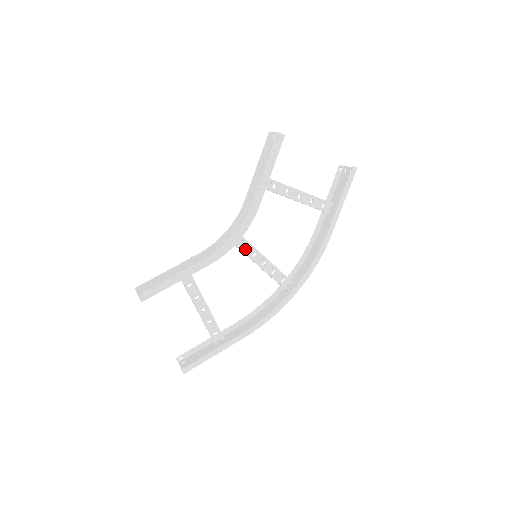
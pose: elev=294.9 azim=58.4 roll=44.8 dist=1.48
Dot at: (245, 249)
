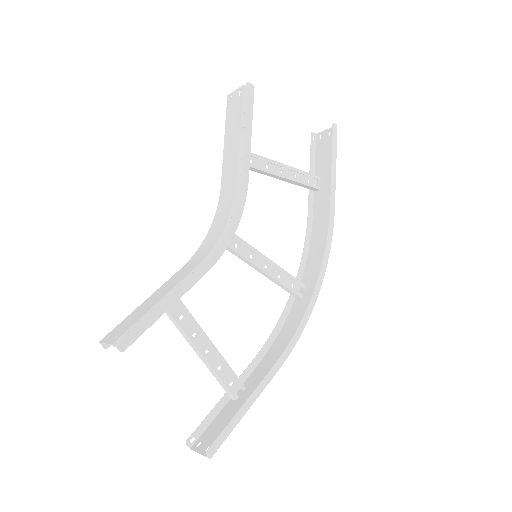
Dot at: occluded
